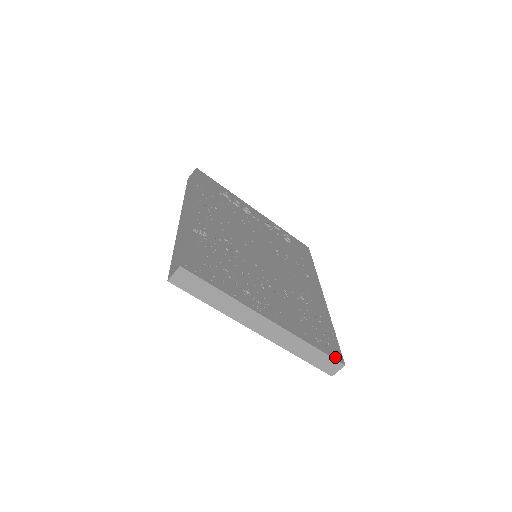
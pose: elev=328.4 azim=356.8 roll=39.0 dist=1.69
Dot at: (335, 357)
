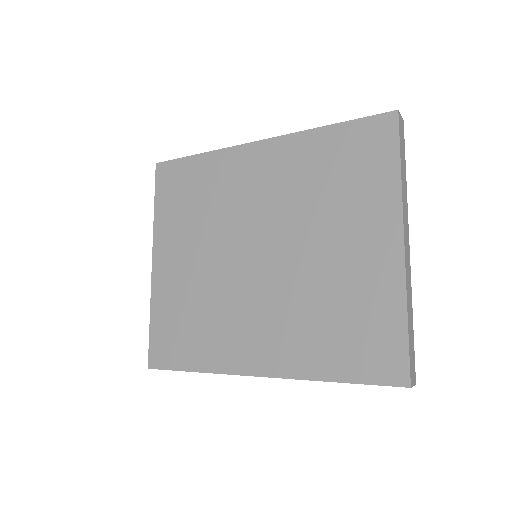
Dot at: occluded
